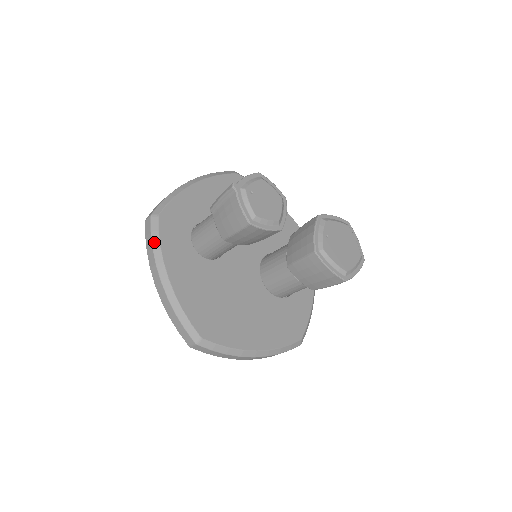
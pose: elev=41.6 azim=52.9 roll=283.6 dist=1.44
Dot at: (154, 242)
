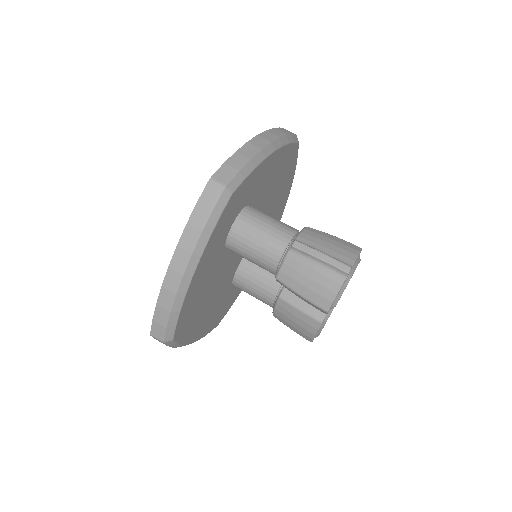
Dot at: (208, 226)
